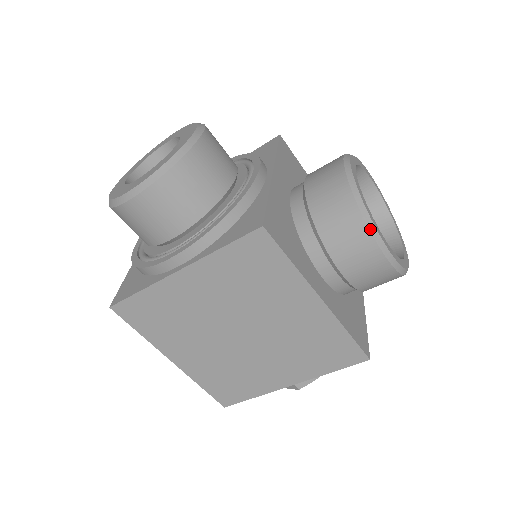
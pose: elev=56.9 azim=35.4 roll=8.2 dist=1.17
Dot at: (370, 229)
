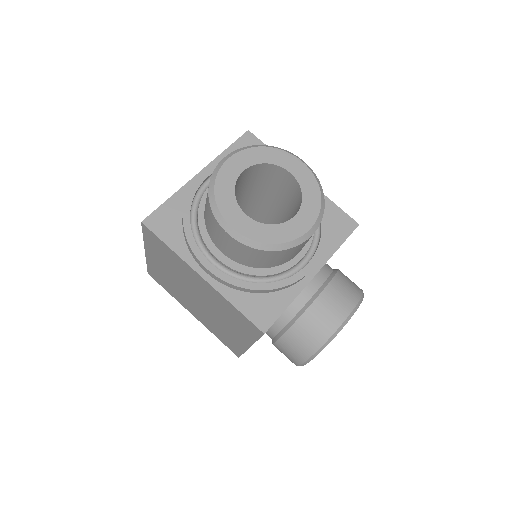
Dot at: (308, 360)
